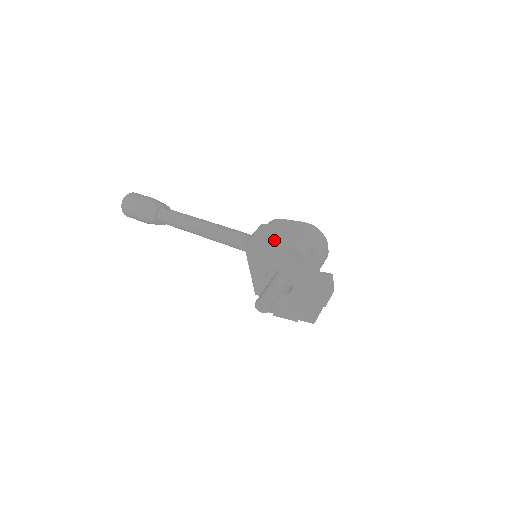
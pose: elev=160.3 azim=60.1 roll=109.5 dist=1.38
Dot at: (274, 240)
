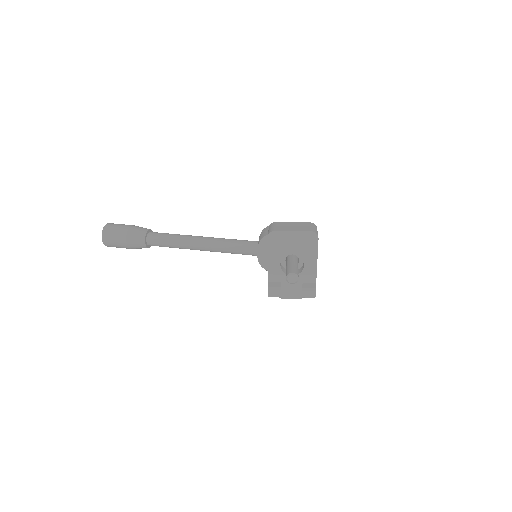
Dot at: (292, 229)
